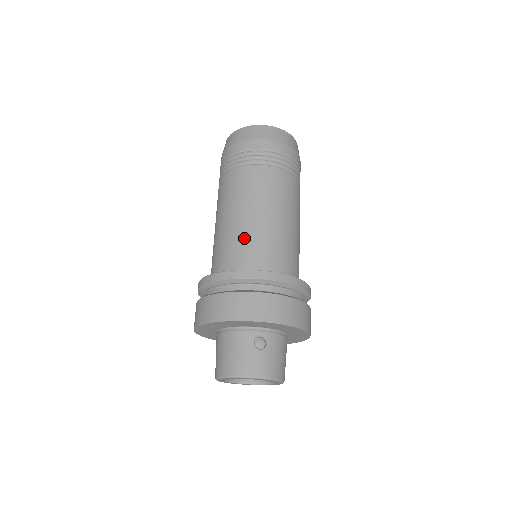
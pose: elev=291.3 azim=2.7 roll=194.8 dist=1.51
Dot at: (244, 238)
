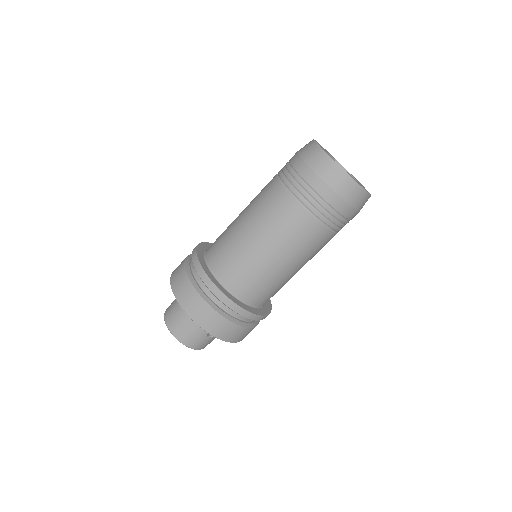
Dot at: (259, 275)
